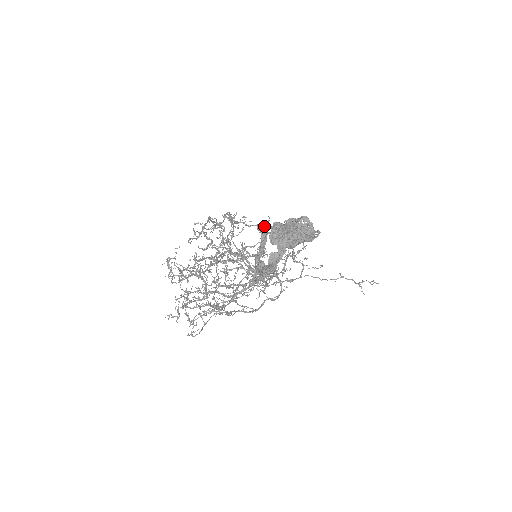
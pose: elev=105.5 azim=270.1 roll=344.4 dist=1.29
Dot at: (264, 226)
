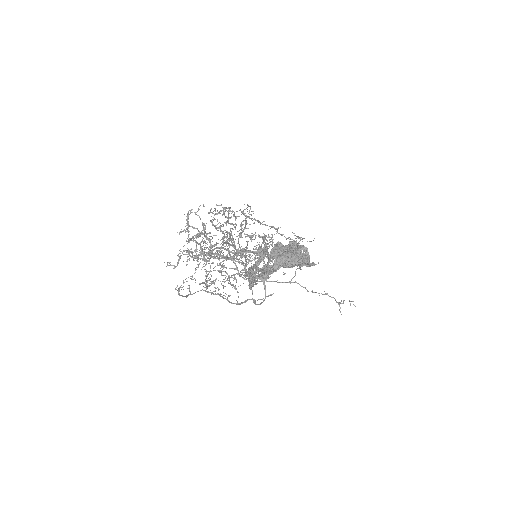
Dot at: (267, 246)
